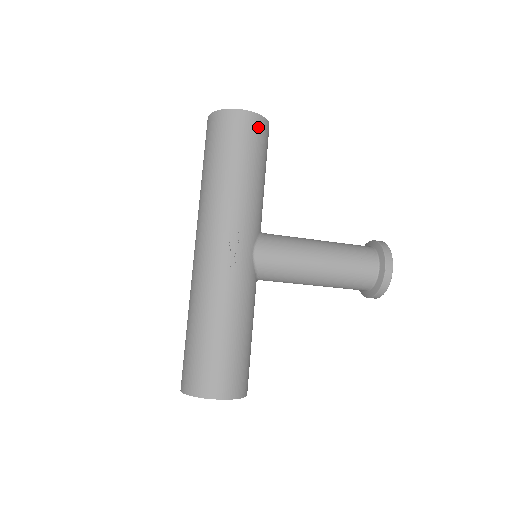
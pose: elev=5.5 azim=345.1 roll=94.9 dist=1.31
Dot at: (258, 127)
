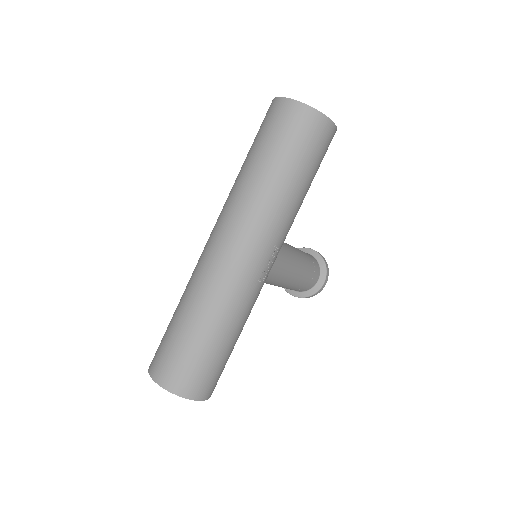
Dot at: occluded
